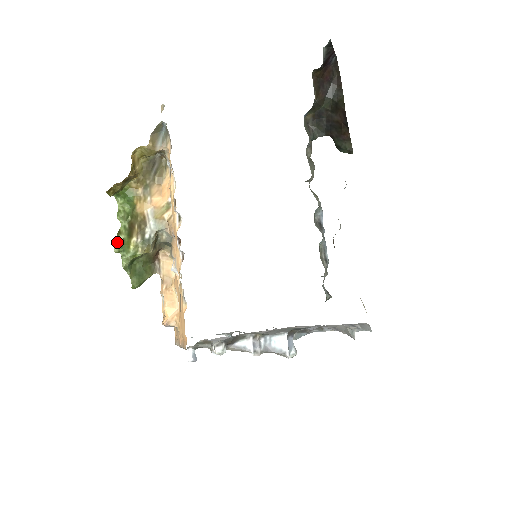
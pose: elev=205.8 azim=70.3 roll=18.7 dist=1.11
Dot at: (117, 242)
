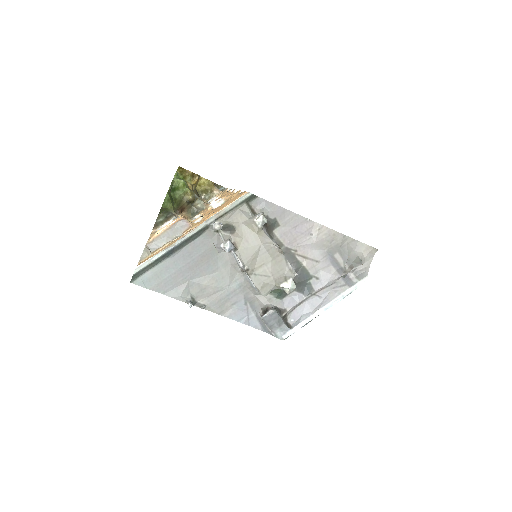
Dot at: occluded
